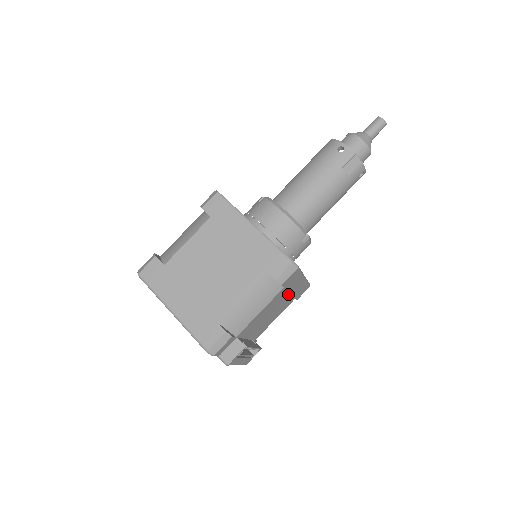
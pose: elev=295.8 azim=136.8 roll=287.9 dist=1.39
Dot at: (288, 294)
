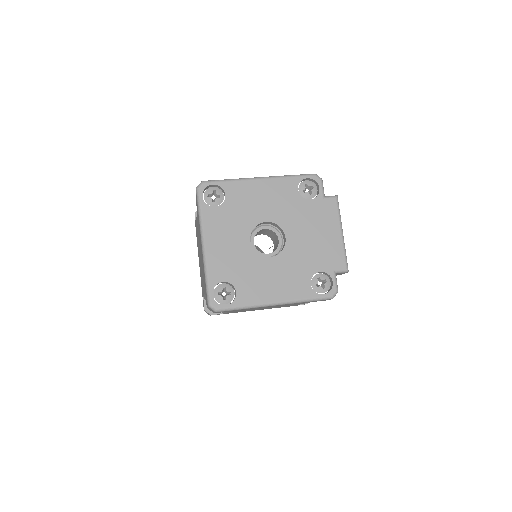
Dot at: occluded
